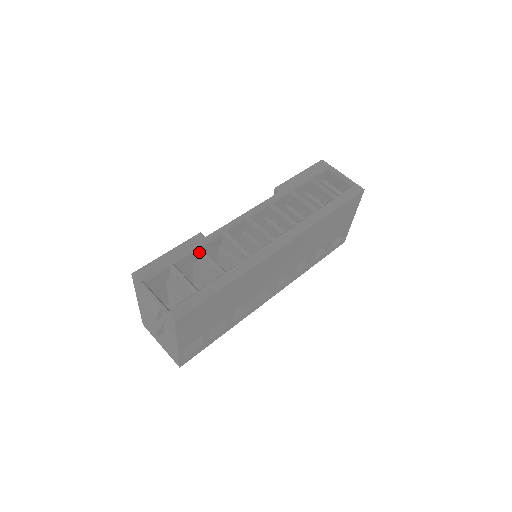
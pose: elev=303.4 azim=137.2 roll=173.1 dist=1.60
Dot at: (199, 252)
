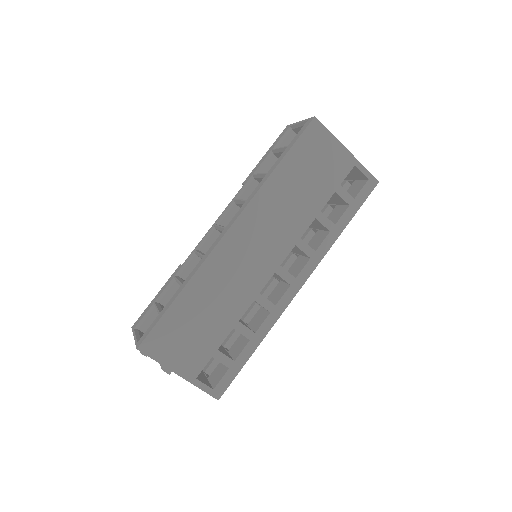
Dot at: (176, 281)
